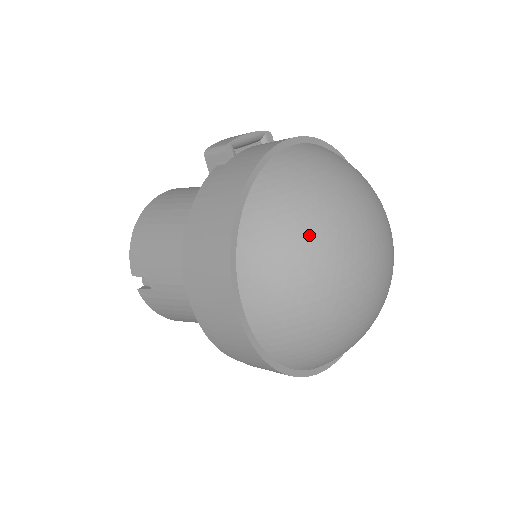
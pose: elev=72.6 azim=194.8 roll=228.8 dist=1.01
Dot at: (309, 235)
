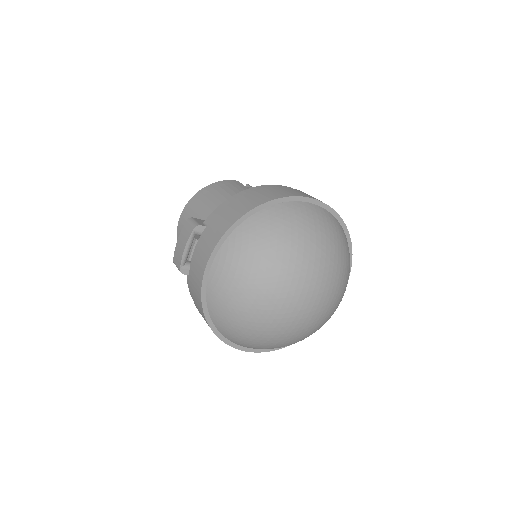
Dot at: (254, 330)
